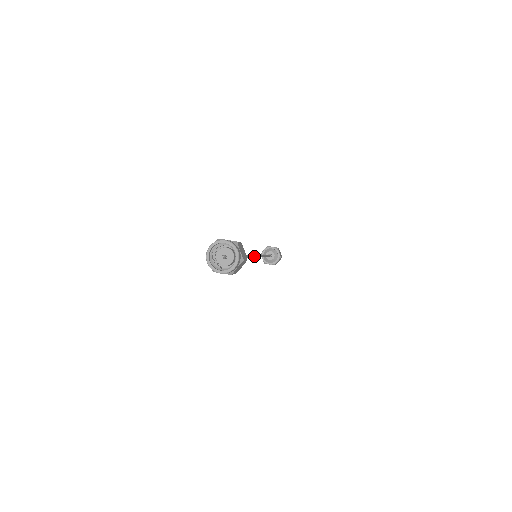
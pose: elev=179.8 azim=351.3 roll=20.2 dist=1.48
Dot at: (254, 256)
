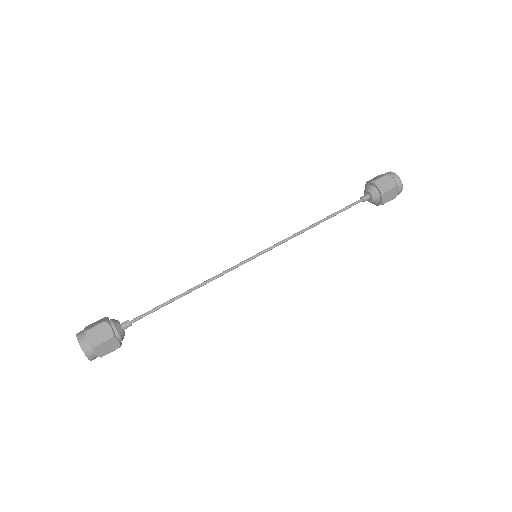
Dot at: (238, 266)
